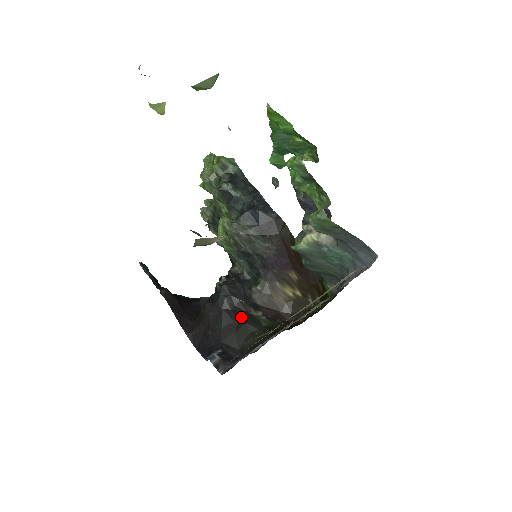
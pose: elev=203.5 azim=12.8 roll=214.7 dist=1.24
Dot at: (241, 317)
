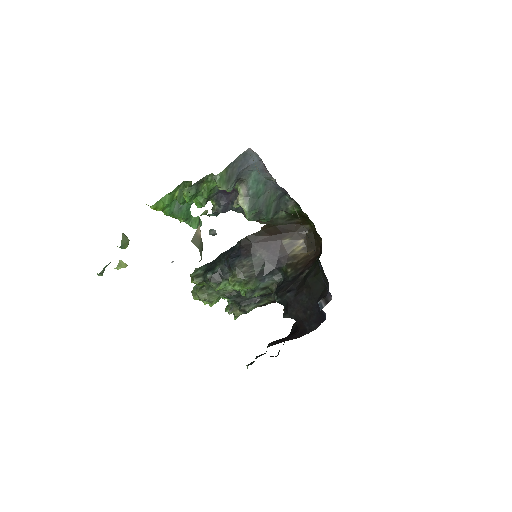
Dot at: (303, 284)
